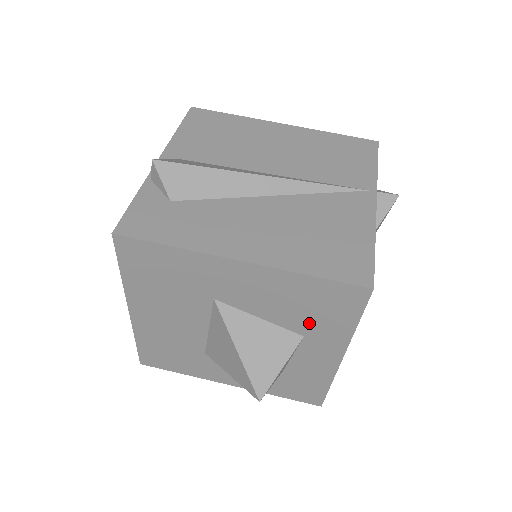
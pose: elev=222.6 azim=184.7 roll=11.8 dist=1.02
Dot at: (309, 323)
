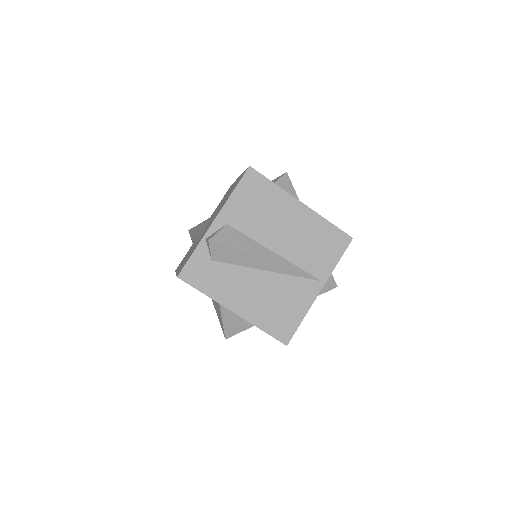
Dot at: occluded
